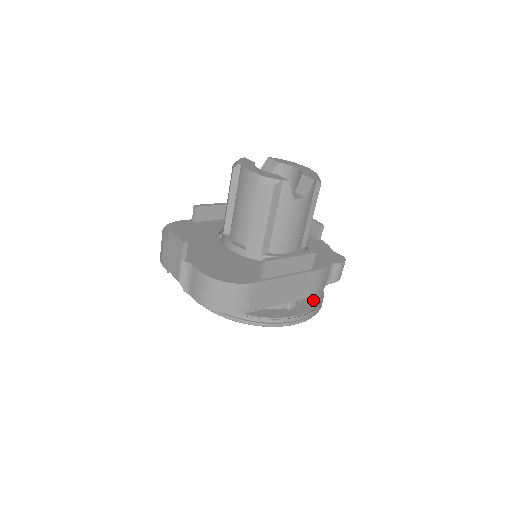
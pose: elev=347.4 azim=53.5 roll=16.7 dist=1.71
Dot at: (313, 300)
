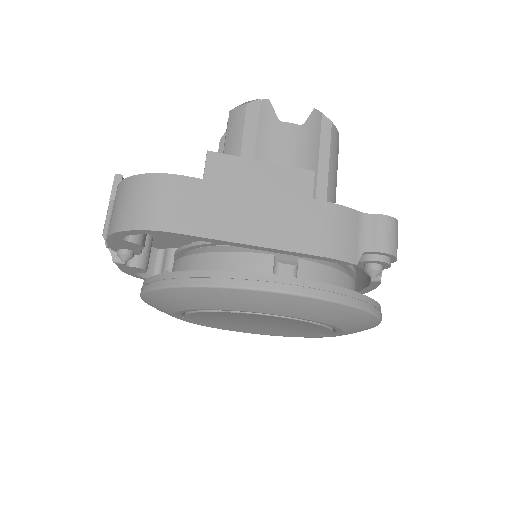
Dot at: occluded
